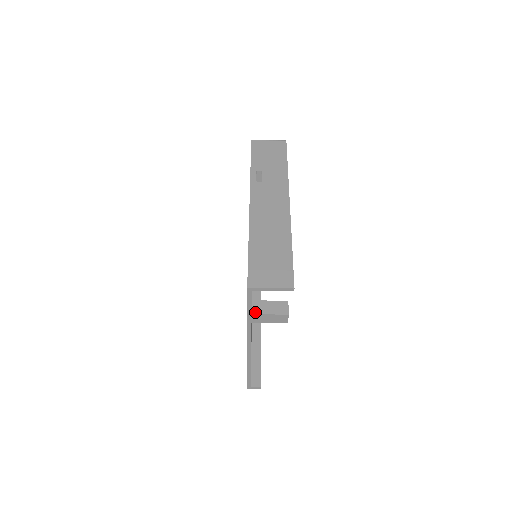
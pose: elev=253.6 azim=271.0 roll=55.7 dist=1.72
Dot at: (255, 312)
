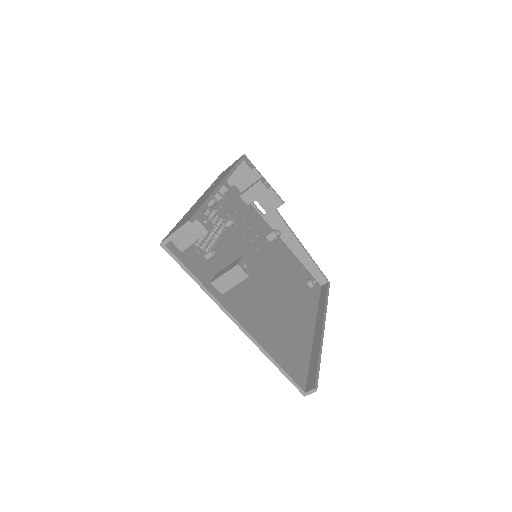
Dot at: (213, 280)
